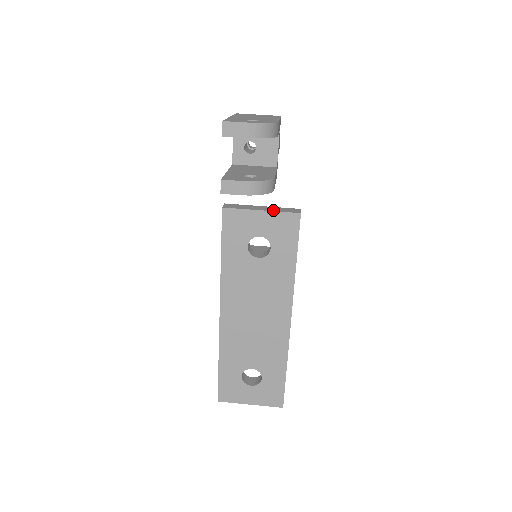
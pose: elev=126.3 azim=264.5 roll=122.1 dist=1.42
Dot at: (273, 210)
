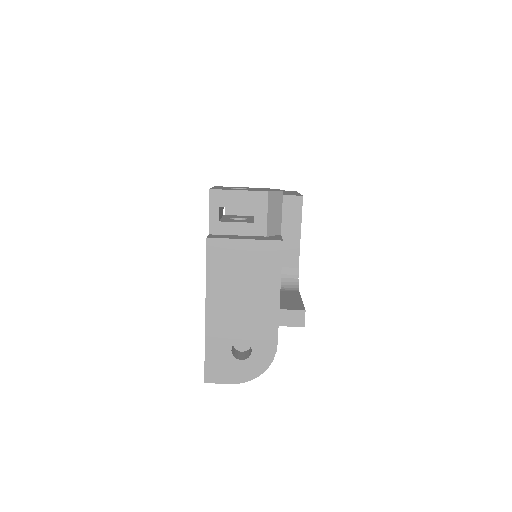
Dot at: occluded
